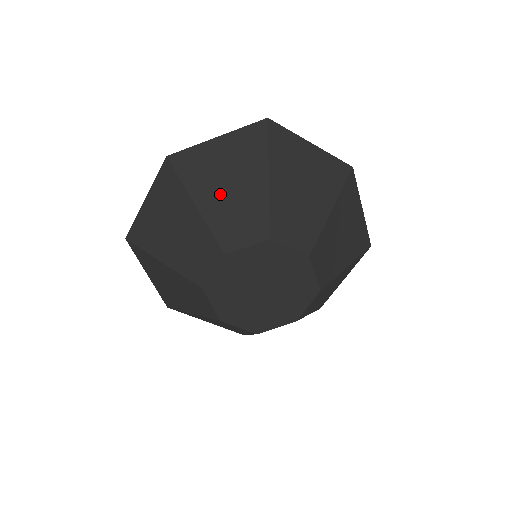
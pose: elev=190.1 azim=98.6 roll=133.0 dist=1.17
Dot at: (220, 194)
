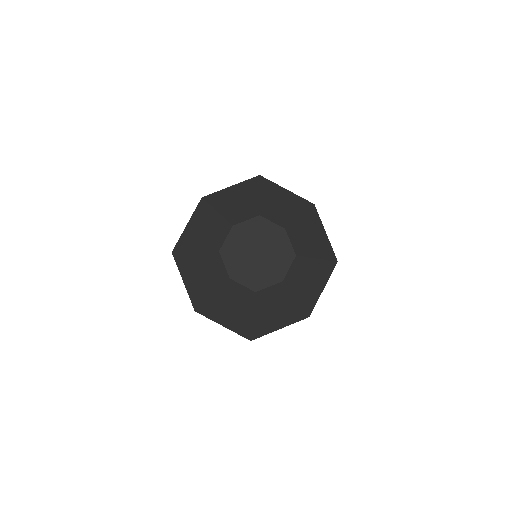
Dot at: (231, 205)
